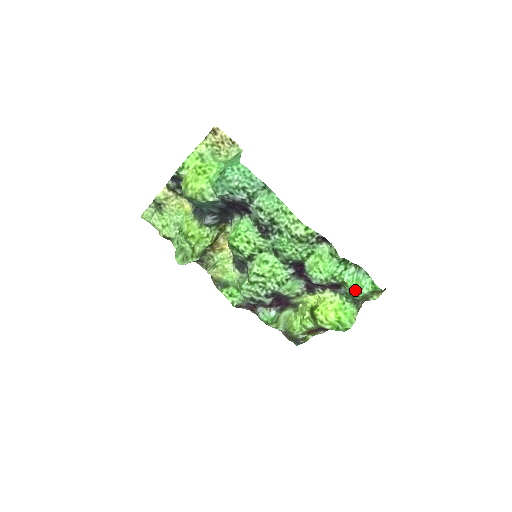
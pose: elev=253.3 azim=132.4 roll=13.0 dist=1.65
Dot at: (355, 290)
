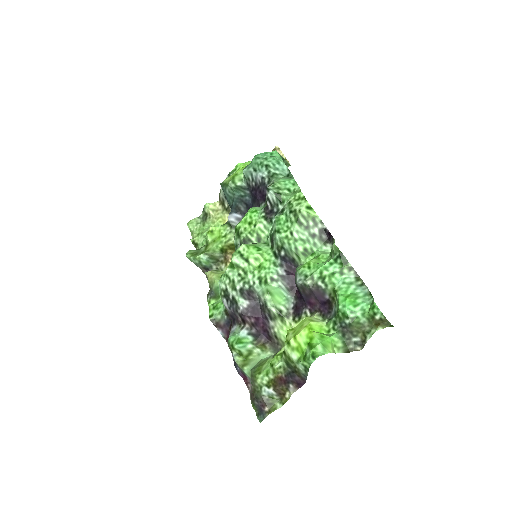
Dot at: (344, 302)
